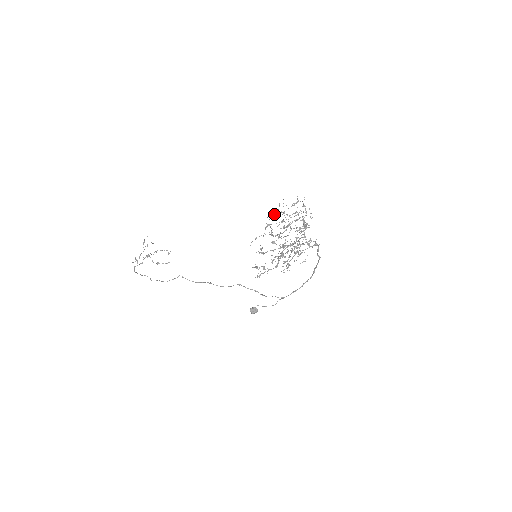
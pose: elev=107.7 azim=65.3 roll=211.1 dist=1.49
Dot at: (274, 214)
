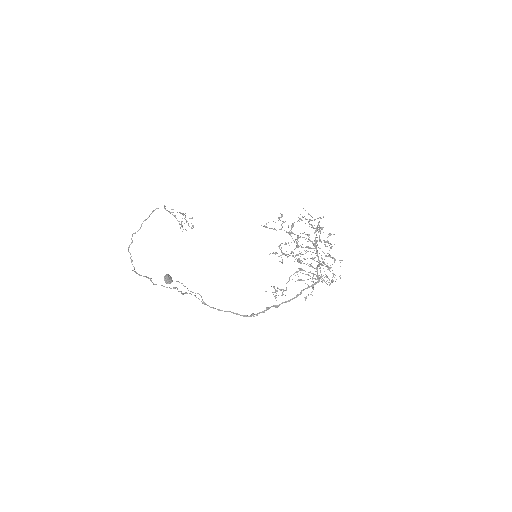
Dot at: (325, 241)
